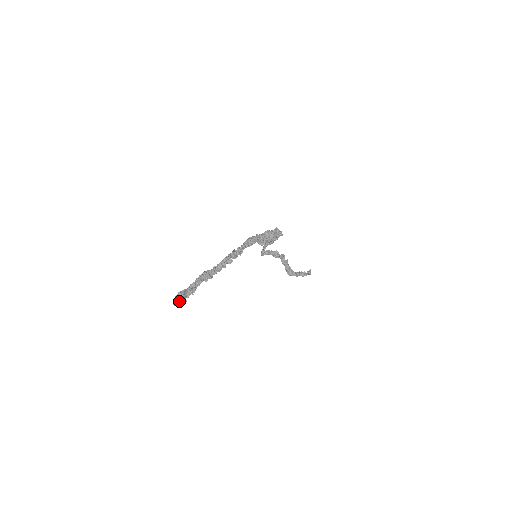
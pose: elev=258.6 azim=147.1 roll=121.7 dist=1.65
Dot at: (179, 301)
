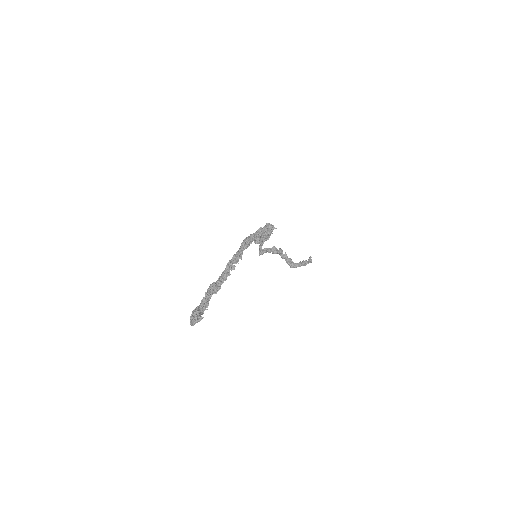
Dot at: (195, 320)
